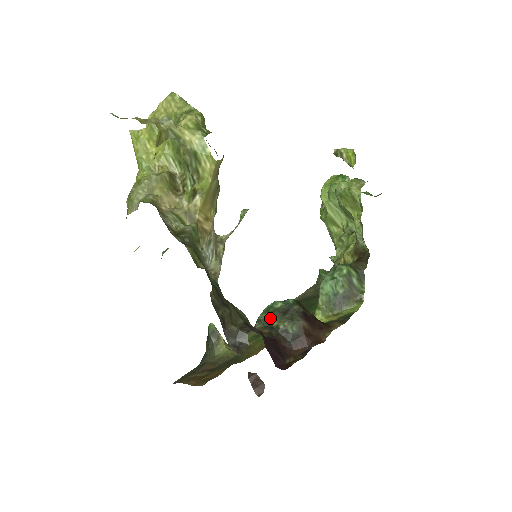
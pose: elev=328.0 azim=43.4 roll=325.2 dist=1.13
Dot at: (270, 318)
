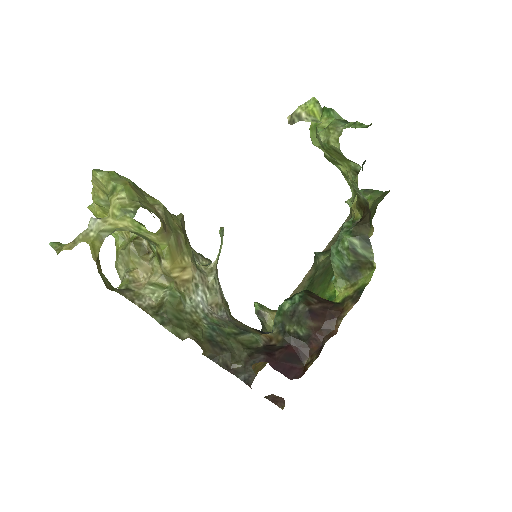
Dot at: (282, 321)
